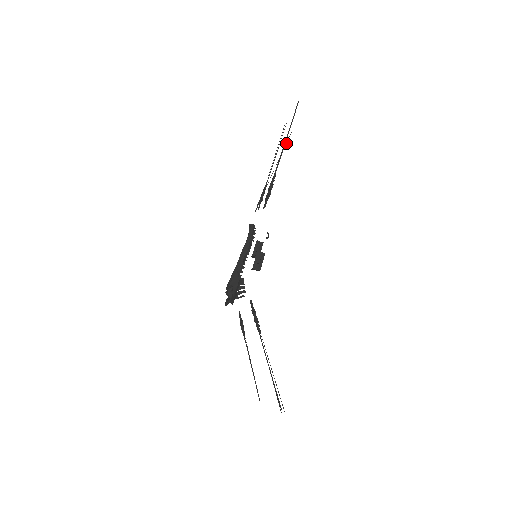
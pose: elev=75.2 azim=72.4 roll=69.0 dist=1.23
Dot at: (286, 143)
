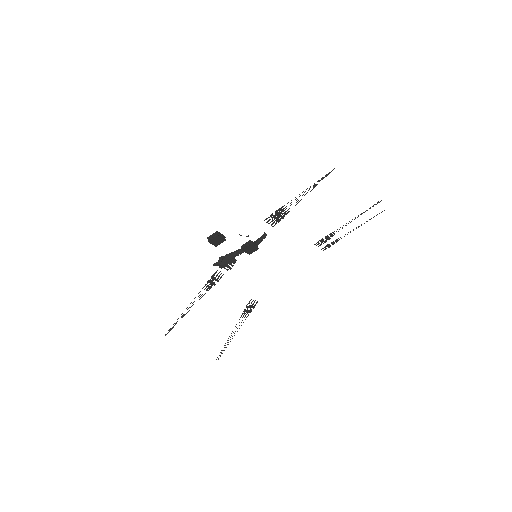
Dot at: occluded
